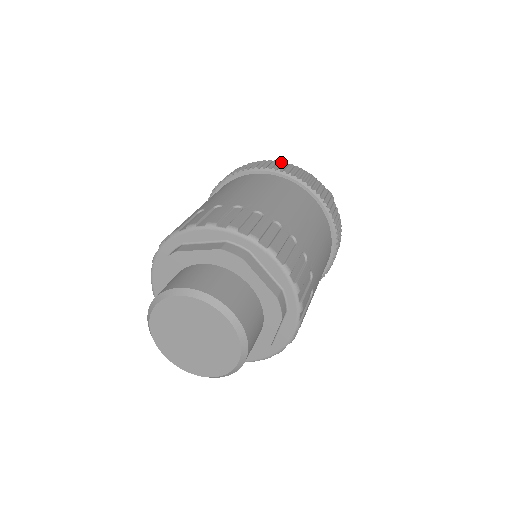
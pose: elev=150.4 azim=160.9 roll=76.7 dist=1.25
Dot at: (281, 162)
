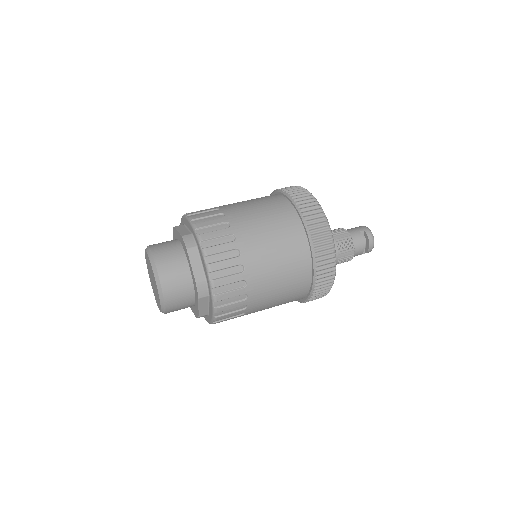
Dot at: (310, 194)
